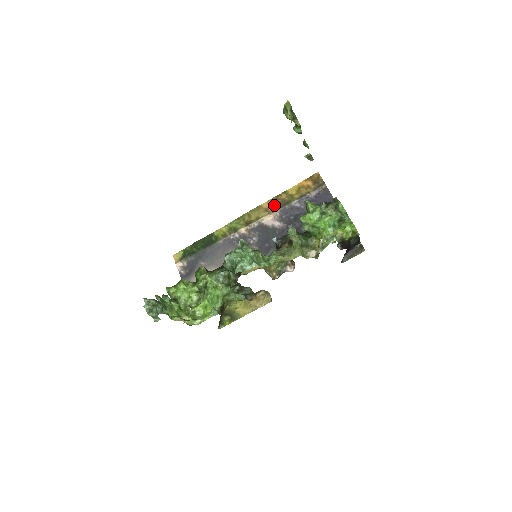
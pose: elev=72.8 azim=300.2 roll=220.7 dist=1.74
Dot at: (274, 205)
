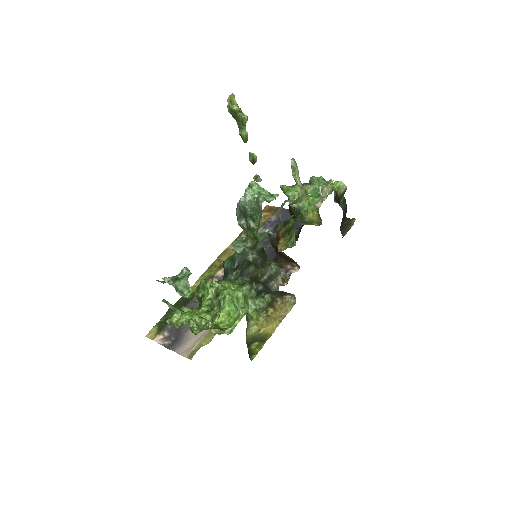
Dot at: occluded
